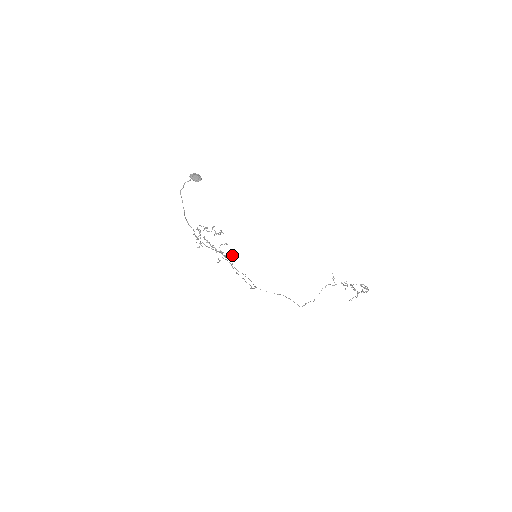
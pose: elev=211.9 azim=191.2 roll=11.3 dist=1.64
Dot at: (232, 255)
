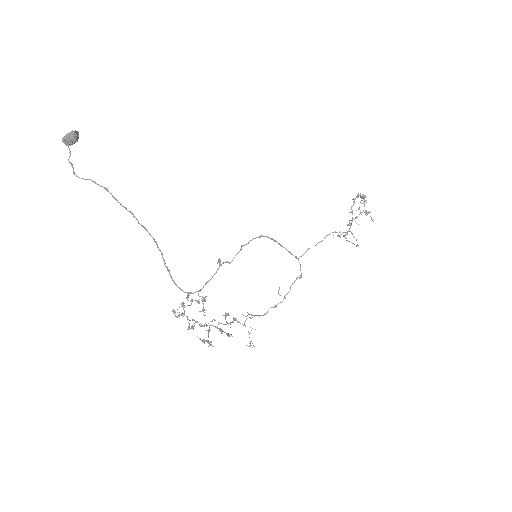
Dot at: occluded
